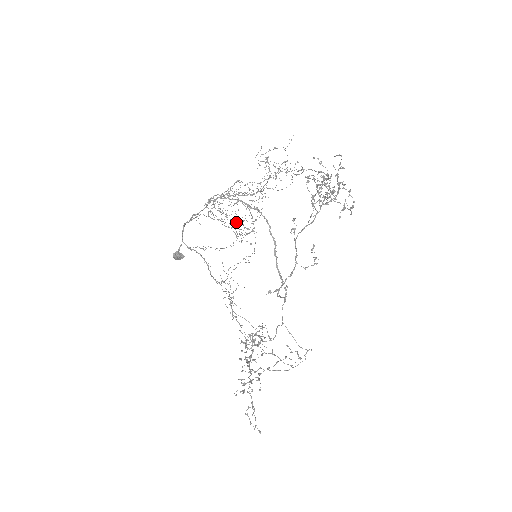
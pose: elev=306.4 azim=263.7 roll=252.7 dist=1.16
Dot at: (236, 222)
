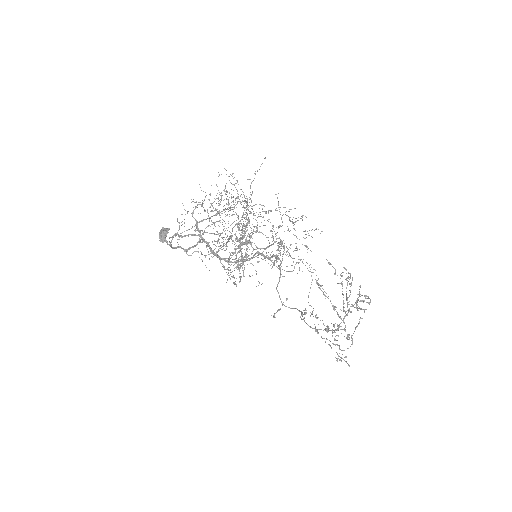
Dot at: (226, 203)
